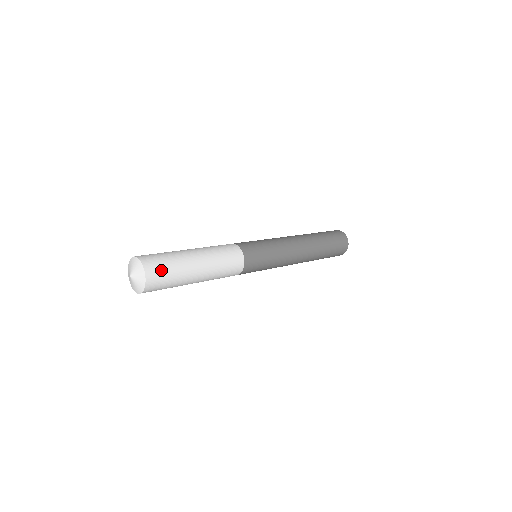
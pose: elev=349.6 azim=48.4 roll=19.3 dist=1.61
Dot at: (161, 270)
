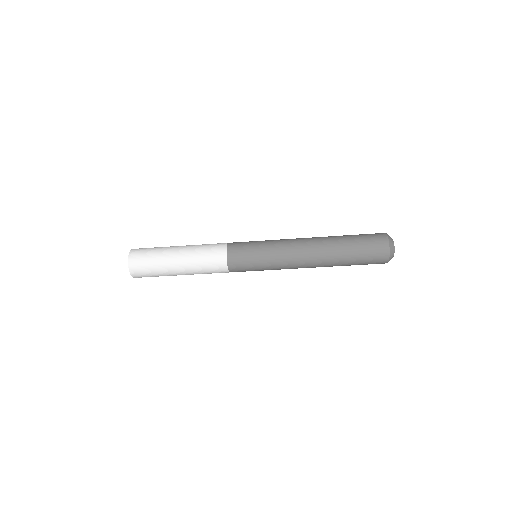
Dot at: (142, 257)
